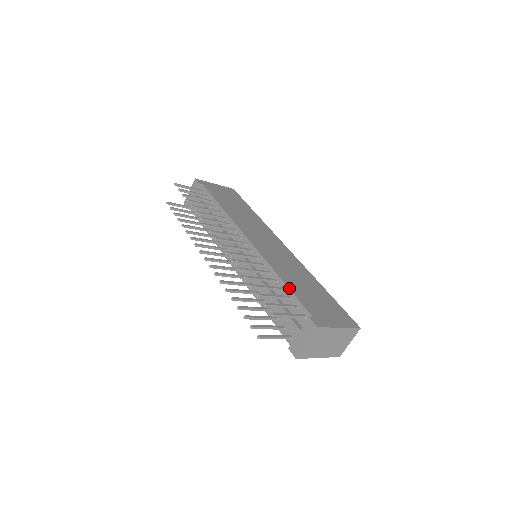
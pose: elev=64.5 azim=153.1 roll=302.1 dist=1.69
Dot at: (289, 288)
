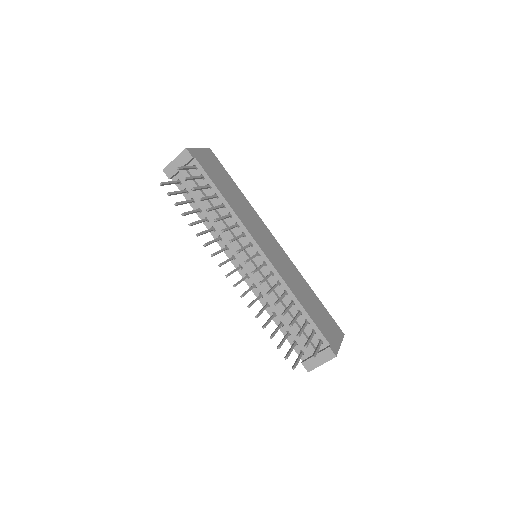
Dot at: (308, 314)
